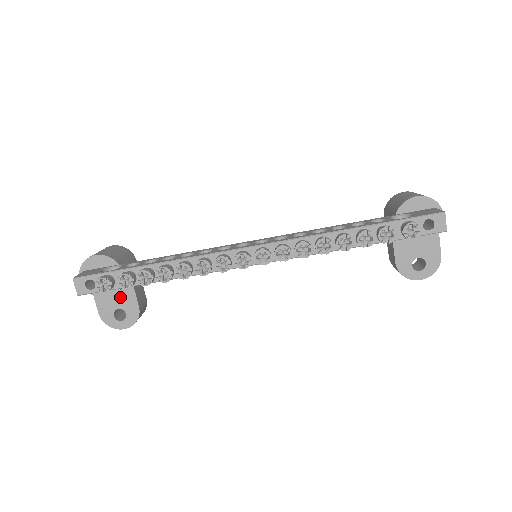
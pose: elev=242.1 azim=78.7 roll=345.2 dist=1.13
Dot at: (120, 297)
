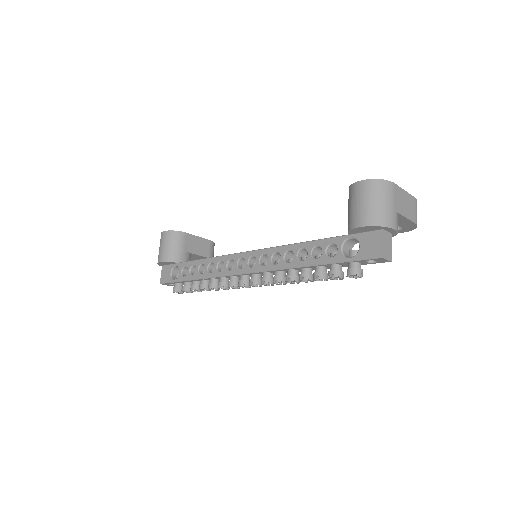
Dot at: (193, 257)
